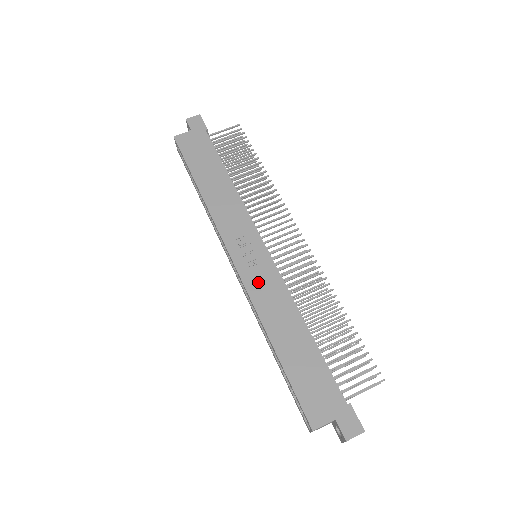
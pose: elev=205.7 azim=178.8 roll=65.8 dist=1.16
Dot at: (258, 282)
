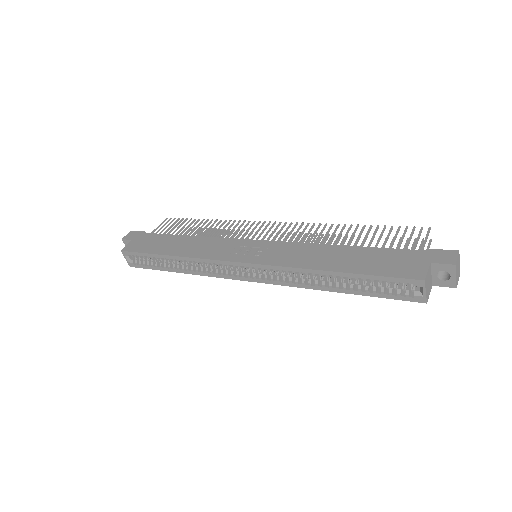
Dot at: (275, 256)
